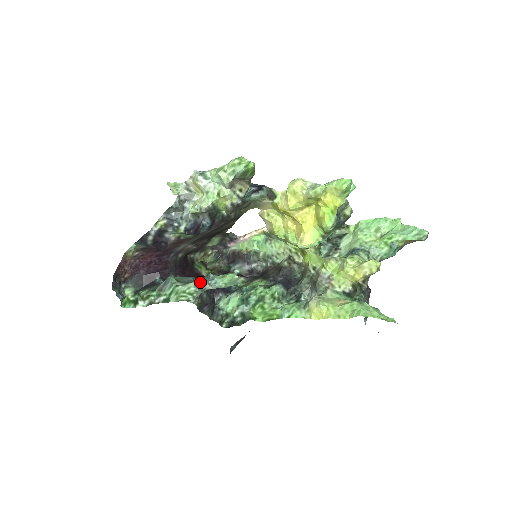
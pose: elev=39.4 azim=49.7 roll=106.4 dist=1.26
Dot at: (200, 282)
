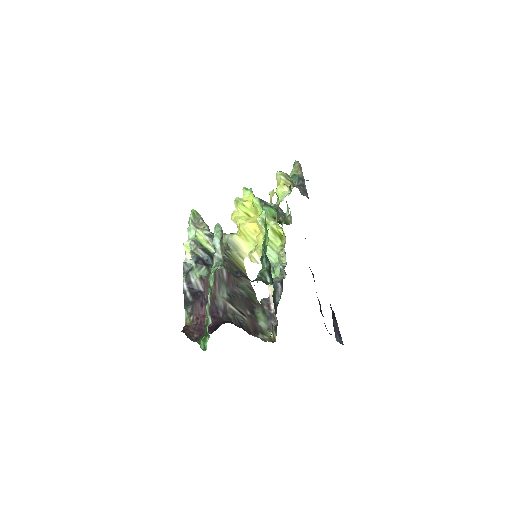
Dot at: (213, 256)
